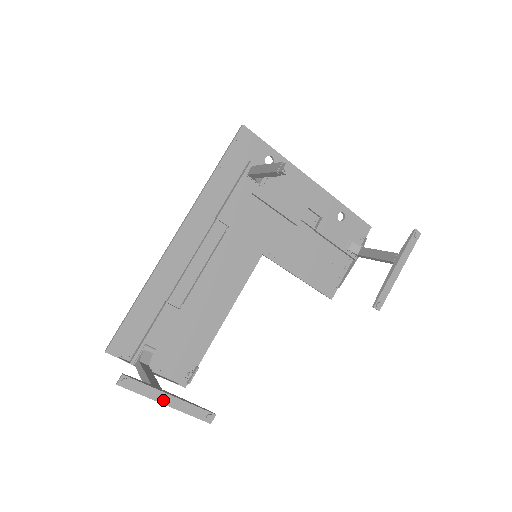
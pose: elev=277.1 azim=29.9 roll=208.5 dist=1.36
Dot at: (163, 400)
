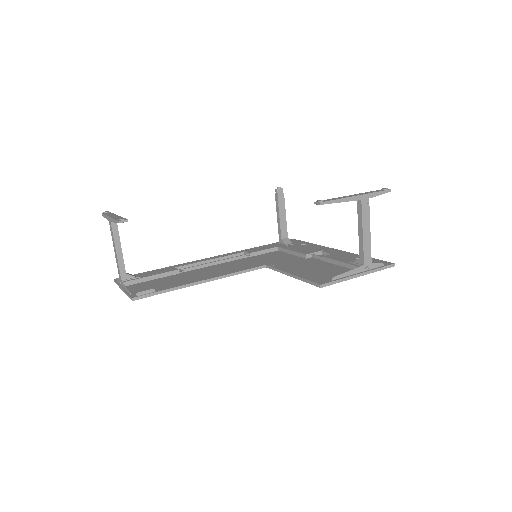
Dot at: (111, 216)
